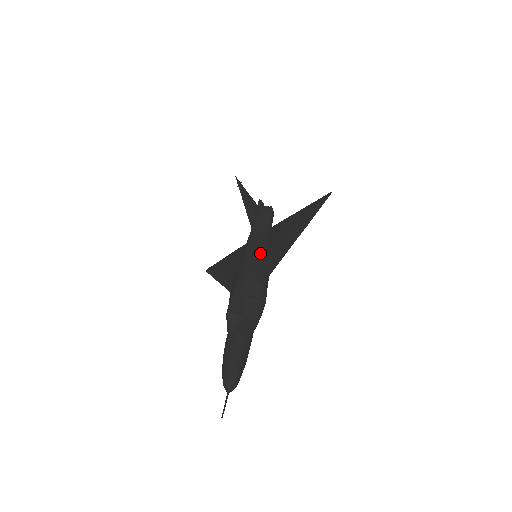
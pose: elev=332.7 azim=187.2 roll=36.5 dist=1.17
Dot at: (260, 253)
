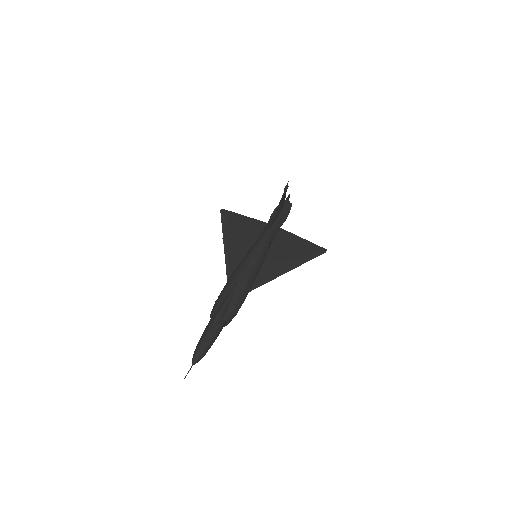
Dot at: (259, 265)
